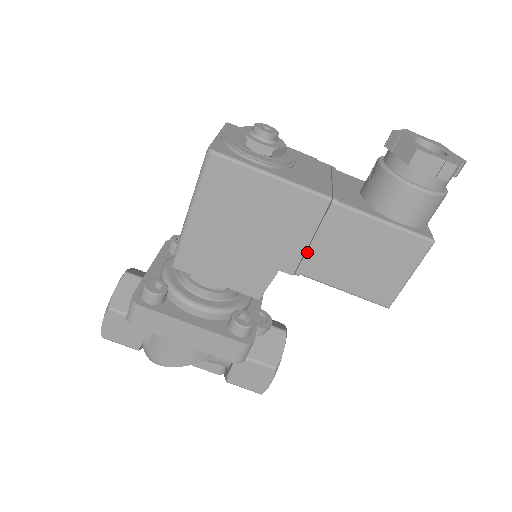
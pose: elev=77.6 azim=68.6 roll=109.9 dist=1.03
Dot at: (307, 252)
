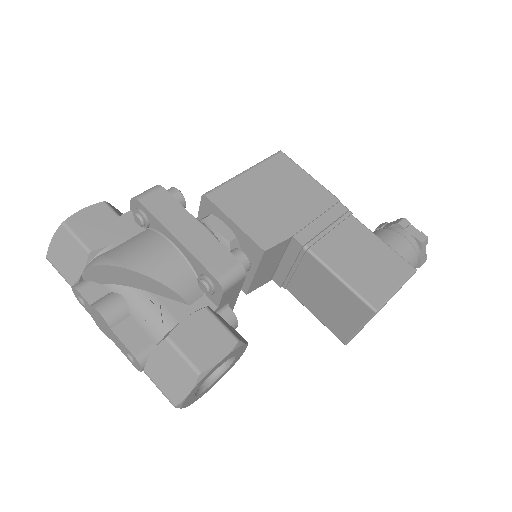
Dot at: (321, 234)
